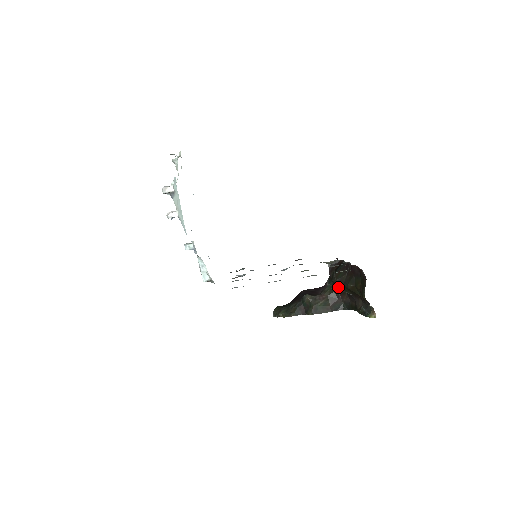
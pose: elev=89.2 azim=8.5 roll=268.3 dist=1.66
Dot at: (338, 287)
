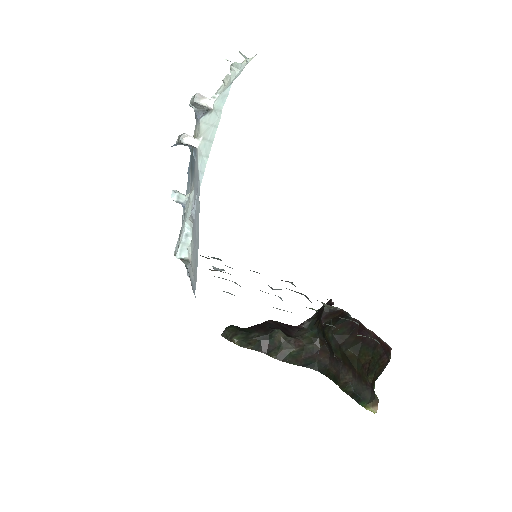
Dot at: (323, 340)
